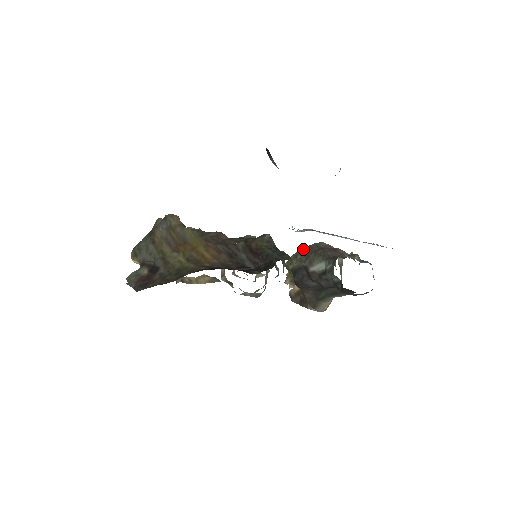
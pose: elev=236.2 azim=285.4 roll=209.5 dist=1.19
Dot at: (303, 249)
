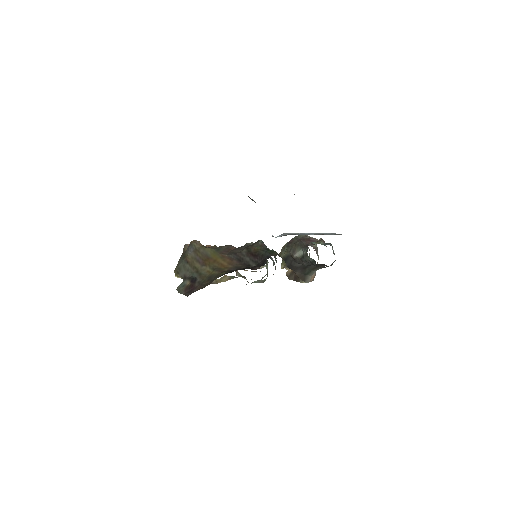
Dot at: (288, 243)
